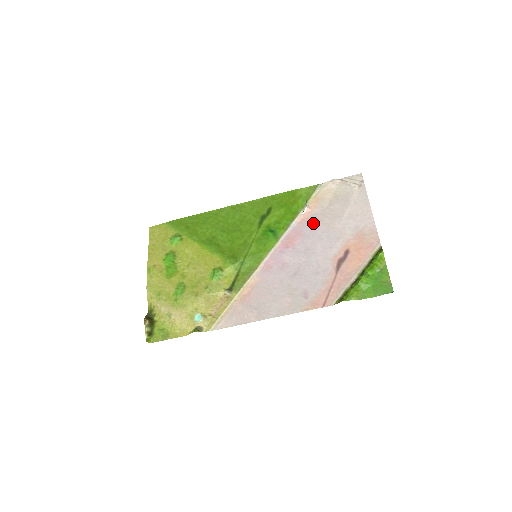
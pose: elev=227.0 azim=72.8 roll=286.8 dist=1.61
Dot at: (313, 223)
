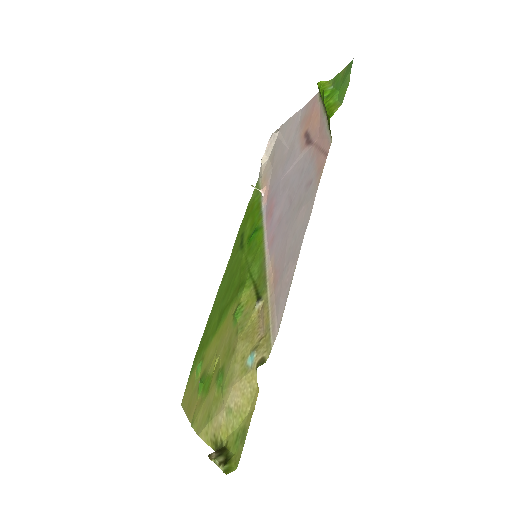
Dot at: (273, 183)
